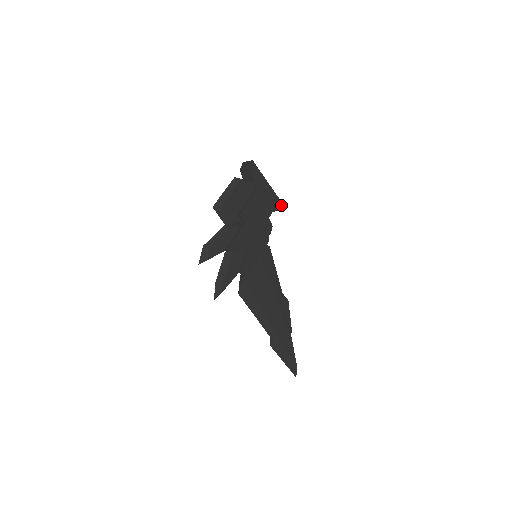
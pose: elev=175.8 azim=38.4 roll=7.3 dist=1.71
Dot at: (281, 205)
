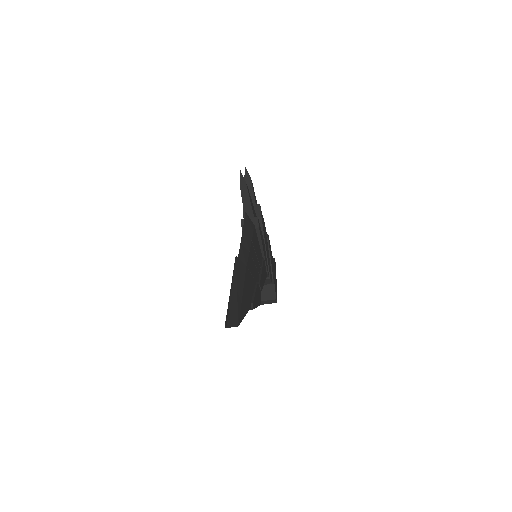
Dot at: (276, 299)
